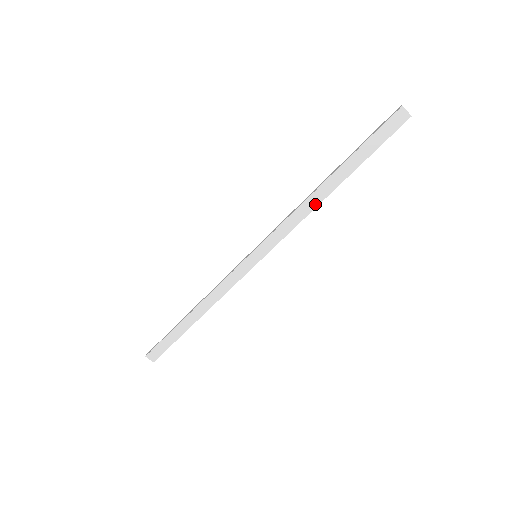
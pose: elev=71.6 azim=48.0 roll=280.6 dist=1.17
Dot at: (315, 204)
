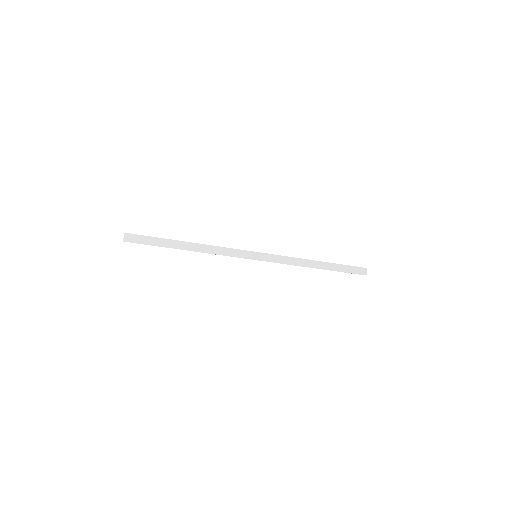
Dot at: (305, 265)
